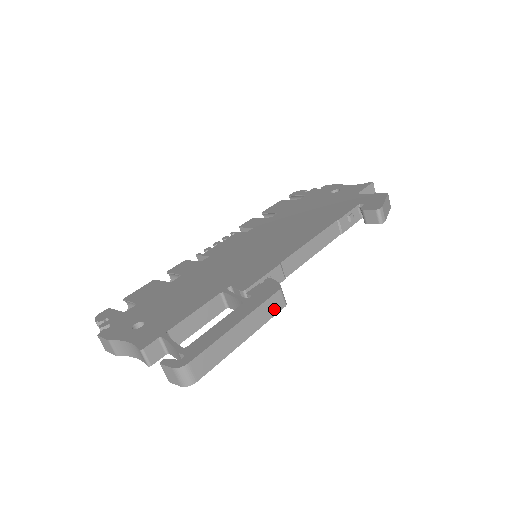
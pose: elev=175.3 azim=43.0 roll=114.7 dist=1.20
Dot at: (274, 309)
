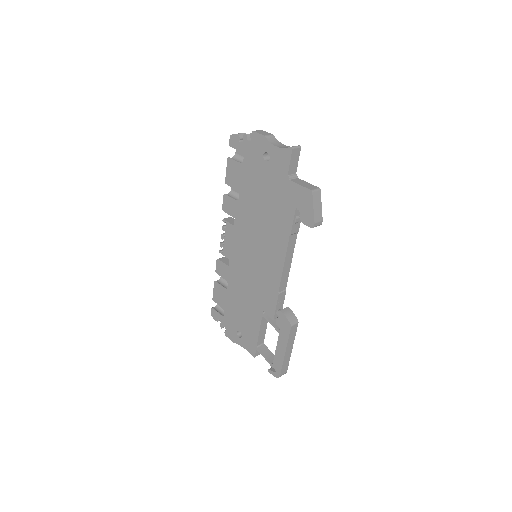
Dot at: (295, 331)
